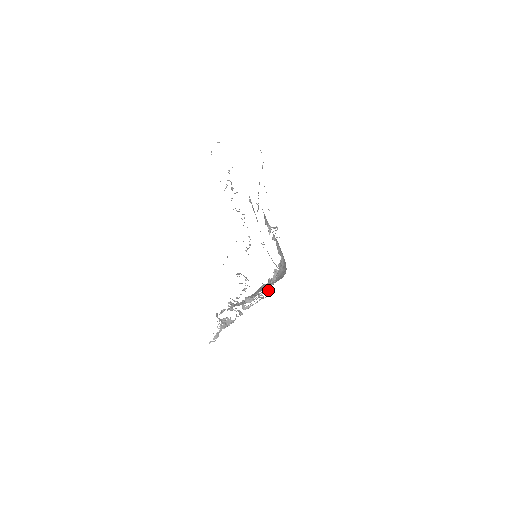
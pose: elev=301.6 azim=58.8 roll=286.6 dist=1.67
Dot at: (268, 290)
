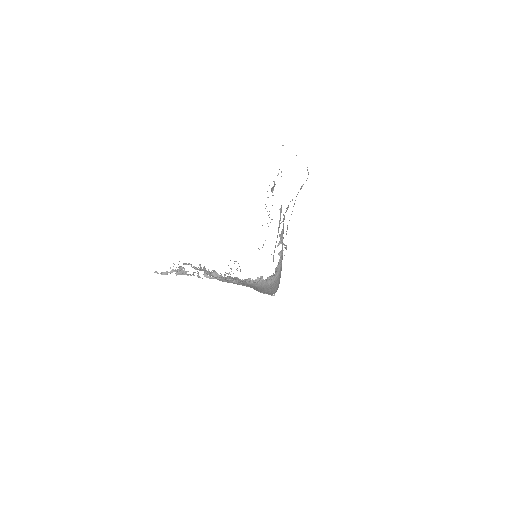
Dot at: occluded
